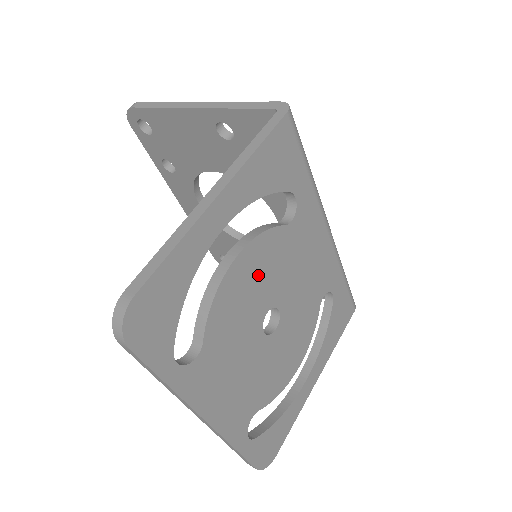
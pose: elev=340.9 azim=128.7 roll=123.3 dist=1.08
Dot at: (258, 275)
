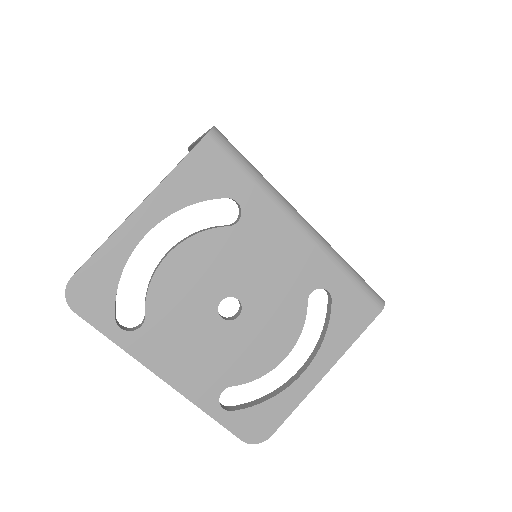
Dot at: (201, 268)
